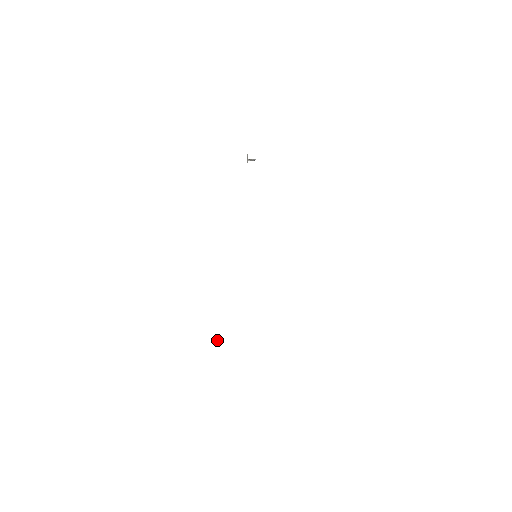
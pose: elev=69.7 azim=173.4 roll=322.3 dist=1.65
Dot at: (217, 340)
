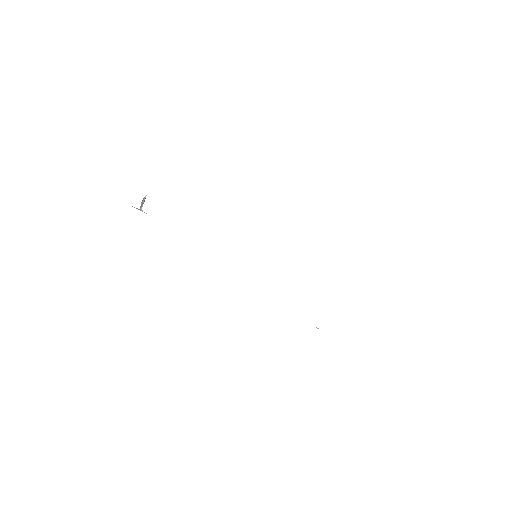
Dot at: (317, 328)
